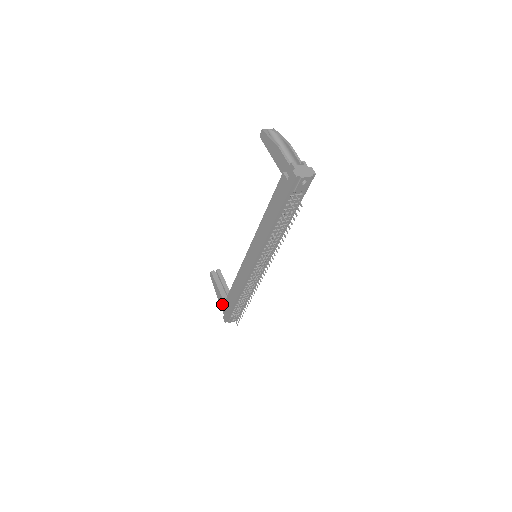
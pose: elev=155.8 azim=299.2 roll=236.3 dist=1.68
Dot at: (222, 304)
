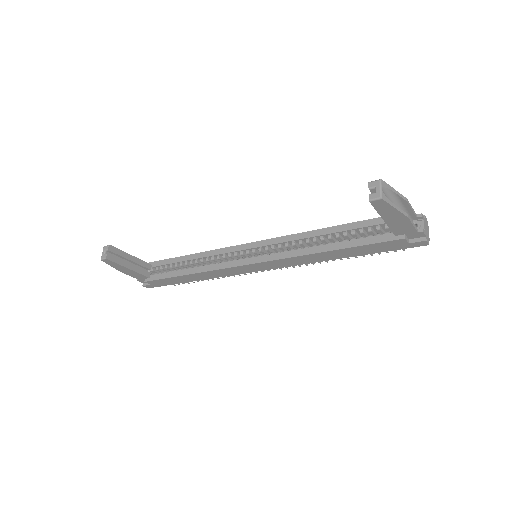
Dot at: (139, 278)
